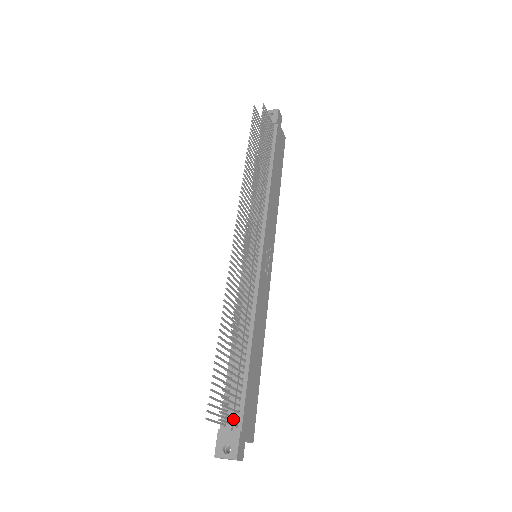
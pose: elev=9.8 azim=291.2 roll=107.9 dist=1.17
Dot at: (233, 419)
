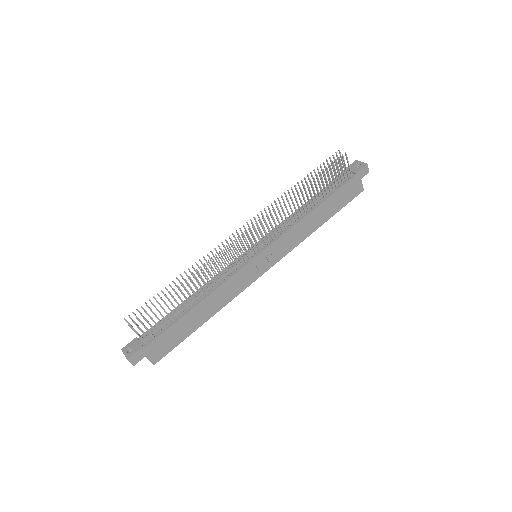
Dot at: (148, 338)
